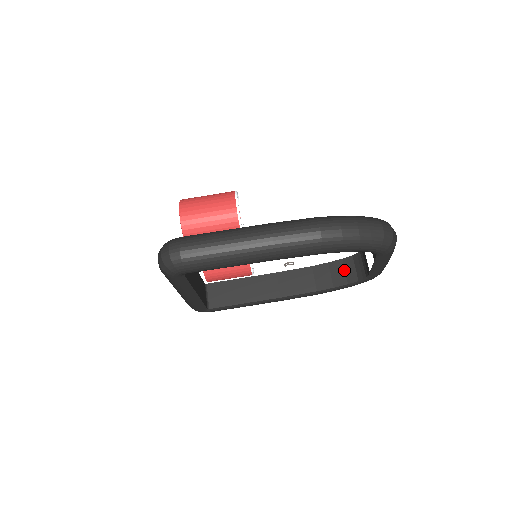
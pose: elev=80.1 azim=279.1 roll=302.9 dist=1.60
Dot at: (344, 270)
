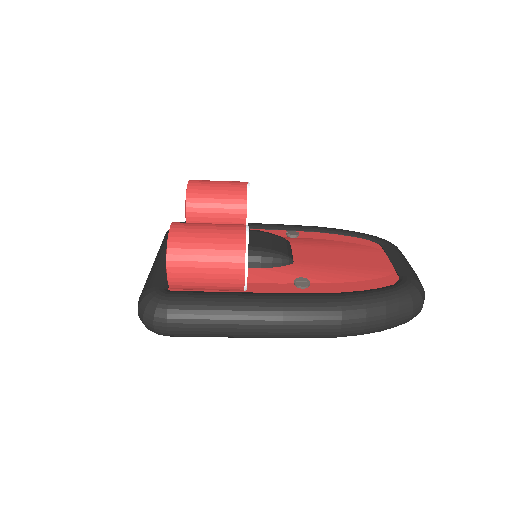
Dot at: occluded
